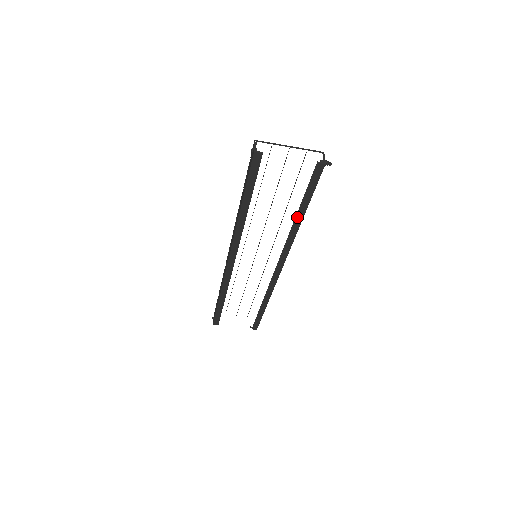
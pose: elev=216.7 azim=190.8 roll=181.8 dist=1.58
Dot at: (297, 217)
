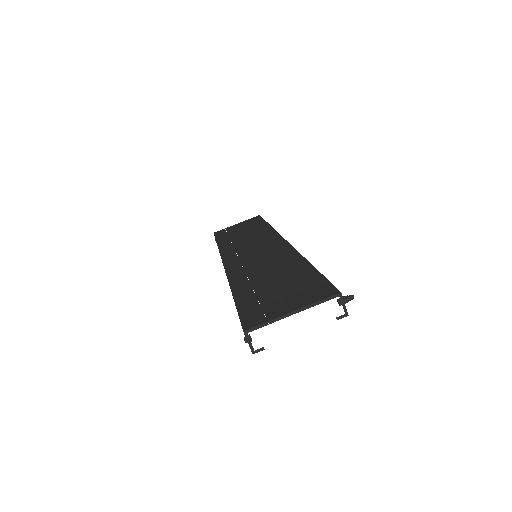
Dot at: occluded
